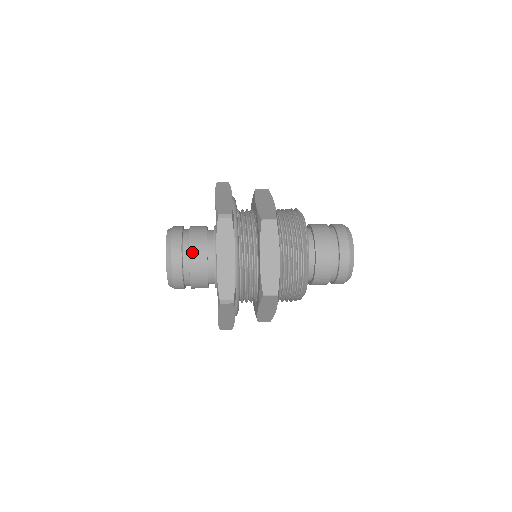
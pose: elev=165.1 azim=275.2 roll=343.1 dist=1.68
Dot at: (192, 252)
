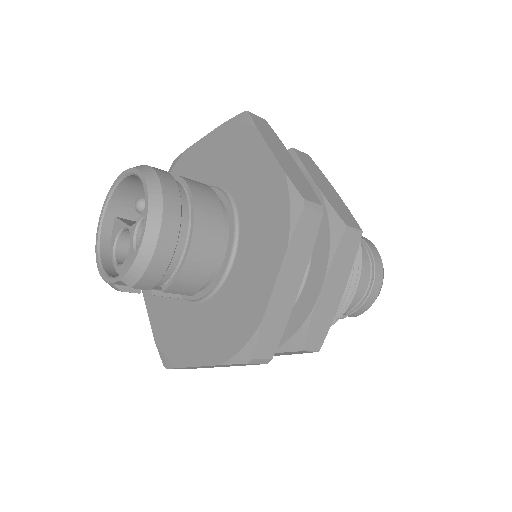
Dot at: (191, 183)
